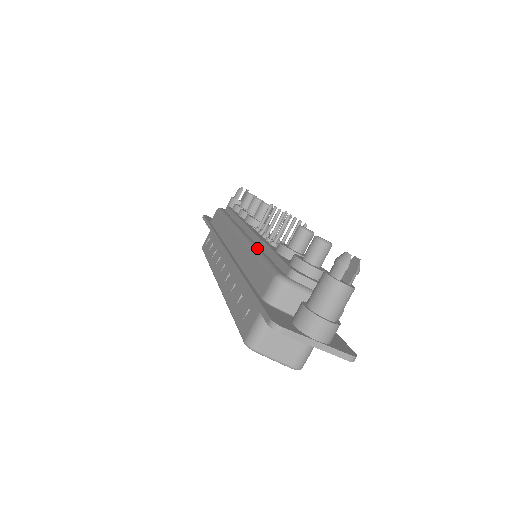
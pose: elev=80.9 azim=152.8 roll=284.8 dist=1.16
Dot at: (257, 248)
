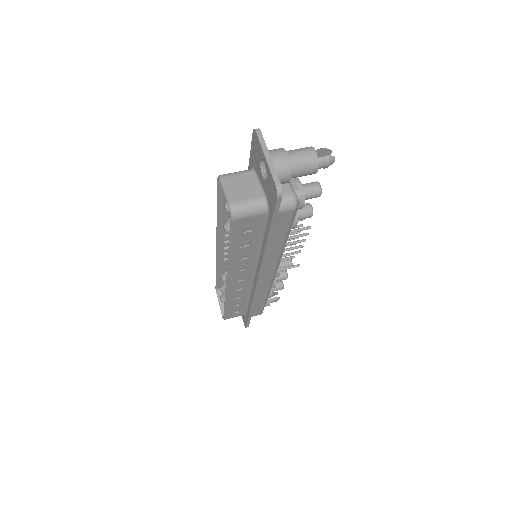
Dot at: occluded
